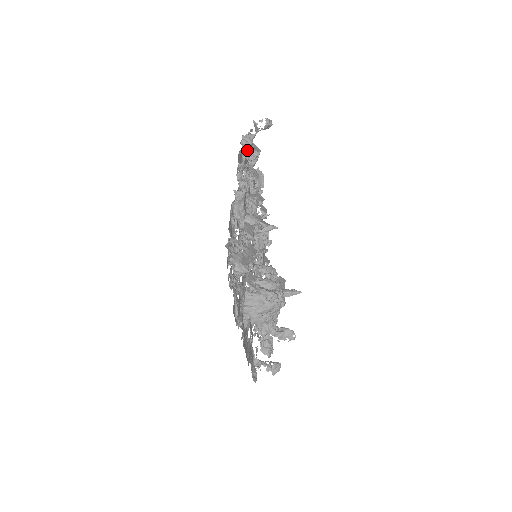
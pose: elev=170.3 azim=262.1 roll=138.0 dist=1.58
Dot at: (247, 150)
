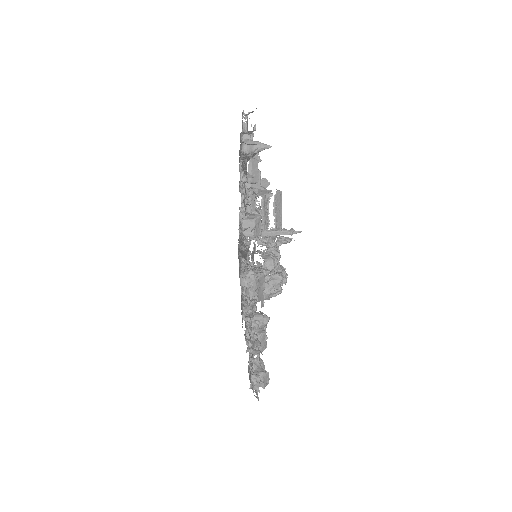
Dot at: (238, 239)
